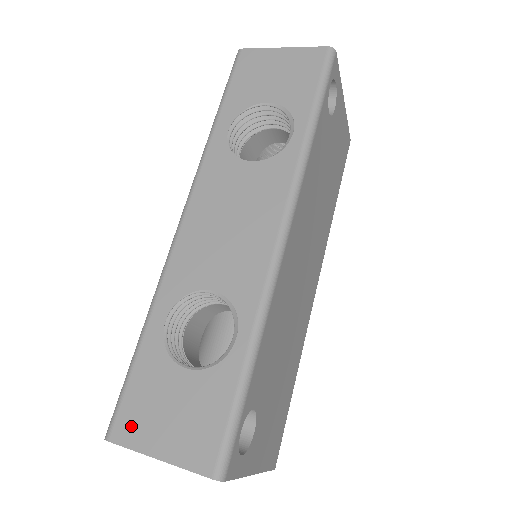
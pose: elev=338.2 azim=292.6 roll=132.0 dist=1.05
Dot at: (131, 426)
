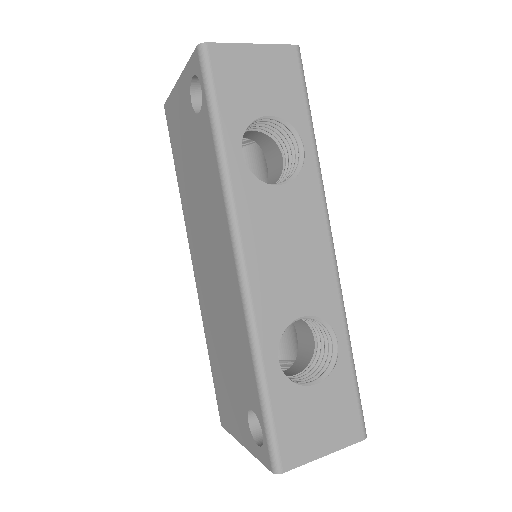
Dot at: (295, 450)
